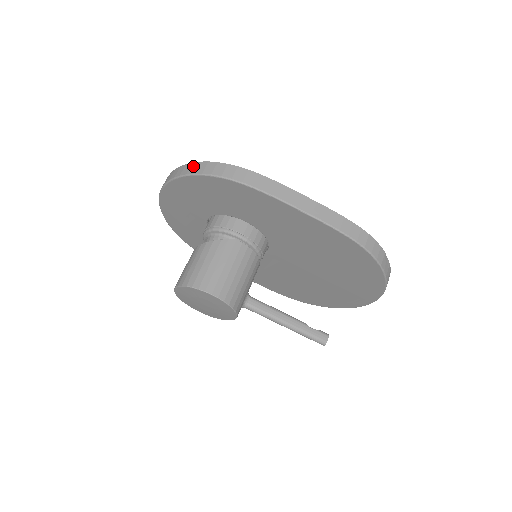
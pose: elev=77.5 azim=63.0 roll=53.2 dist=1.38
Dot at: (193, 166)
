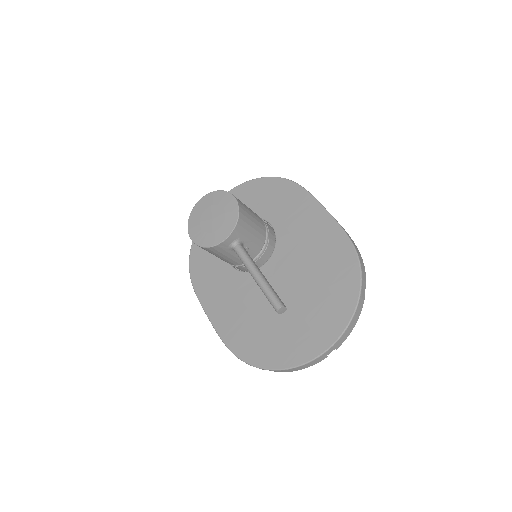
Dot at: occluded
